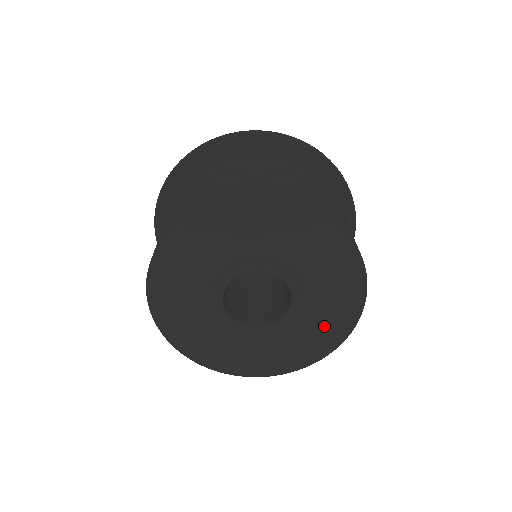
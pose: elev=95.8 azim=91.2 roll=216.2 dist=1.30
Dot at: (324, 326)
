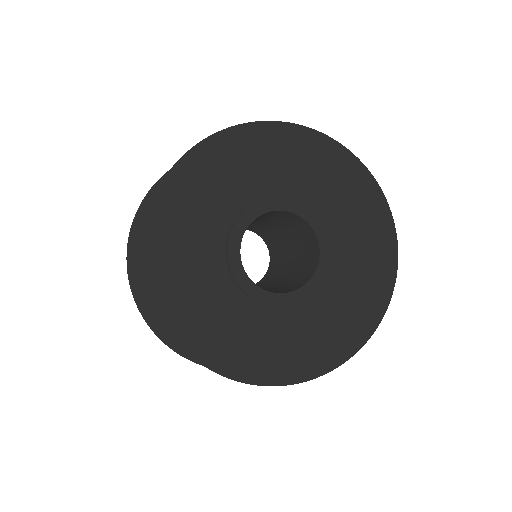
Dot at: (362, 283)
